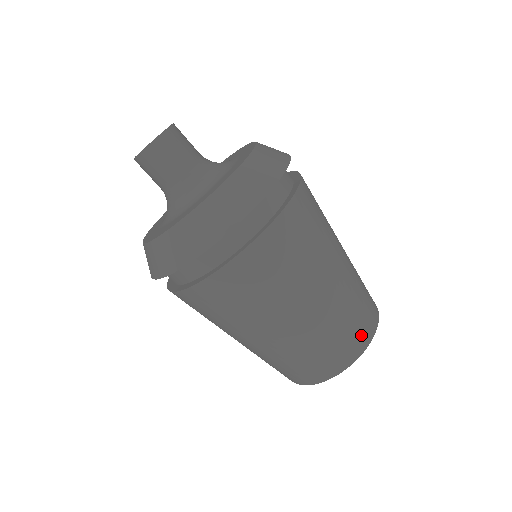
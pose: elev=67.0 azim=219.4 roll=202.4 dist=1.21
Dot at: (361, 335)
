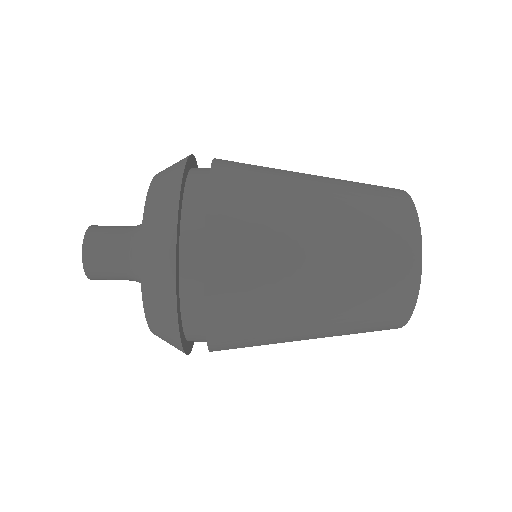
Dot at: (399, 298)
